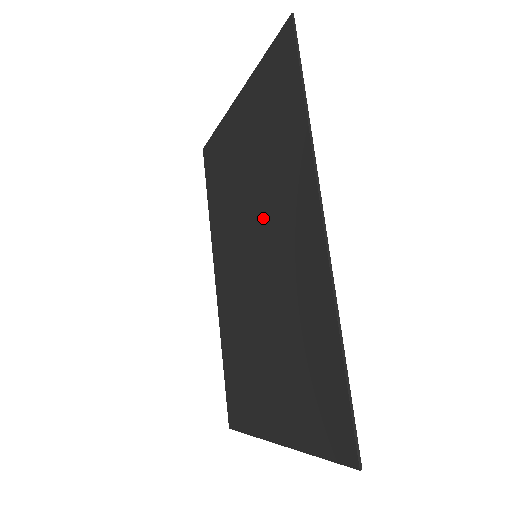
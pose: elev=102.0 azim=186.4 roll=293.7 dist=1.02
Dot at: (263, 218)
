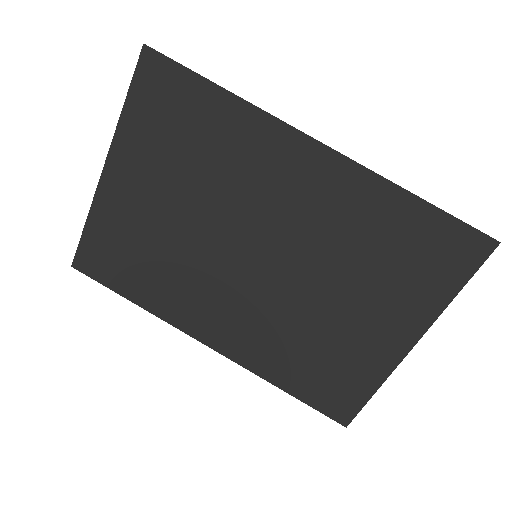
Dot at: (241, 217)
